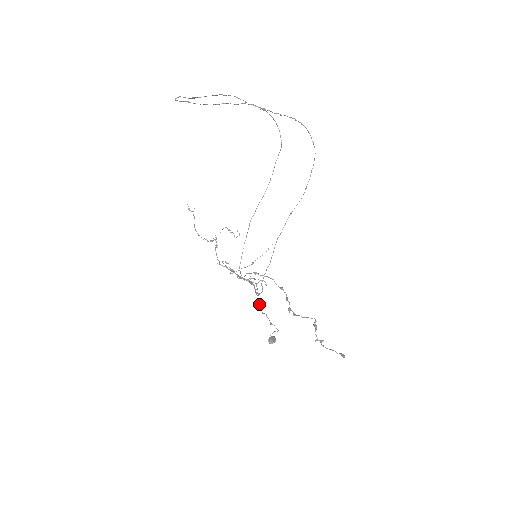
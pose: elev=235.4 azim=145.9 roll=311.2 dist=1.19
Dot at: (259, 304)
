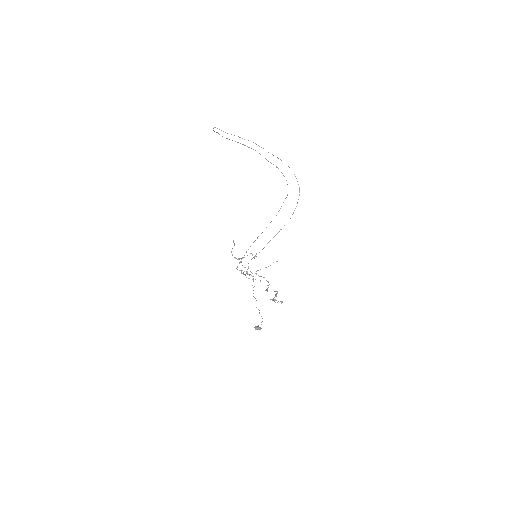
Dot at: (254, 297)
